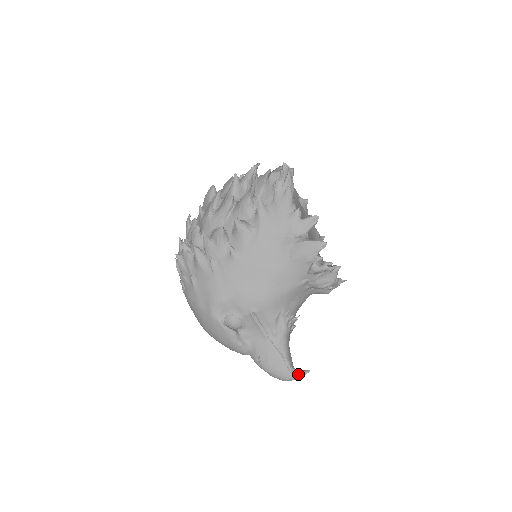
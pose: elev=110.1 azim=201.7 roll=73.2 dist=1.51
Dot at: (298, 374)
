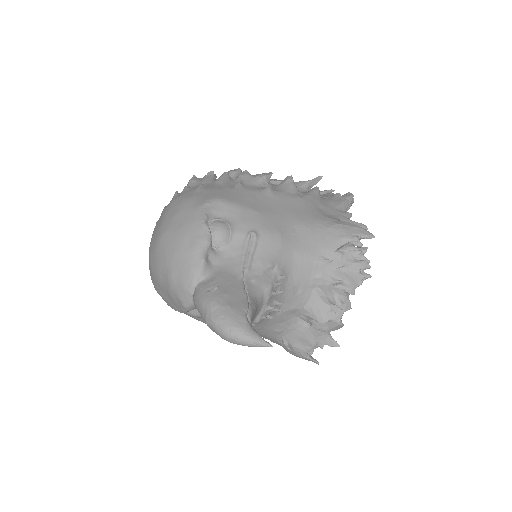
Dot at: (256, 333)
